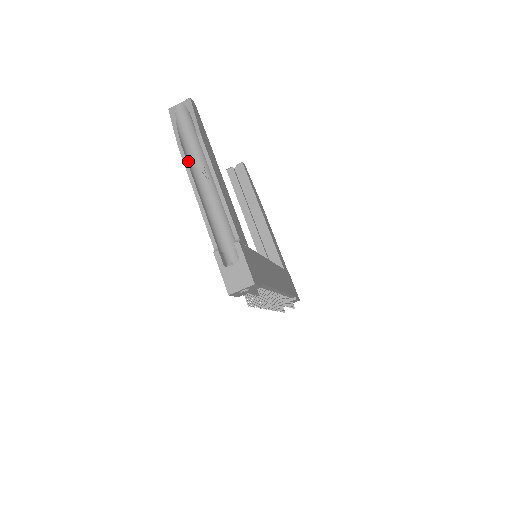
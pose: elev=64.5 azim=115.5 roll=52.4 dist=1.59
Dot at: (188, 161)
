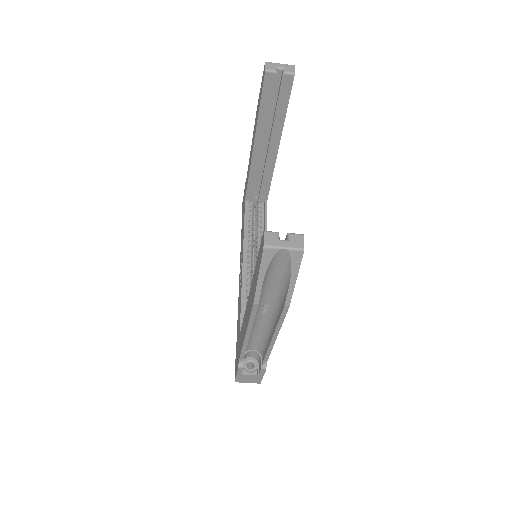
Dot at: occluded
